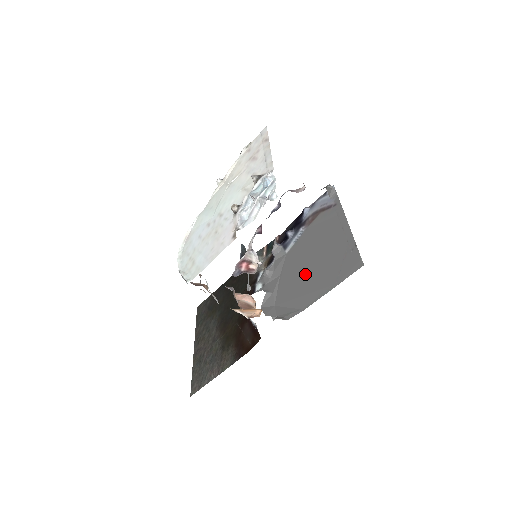
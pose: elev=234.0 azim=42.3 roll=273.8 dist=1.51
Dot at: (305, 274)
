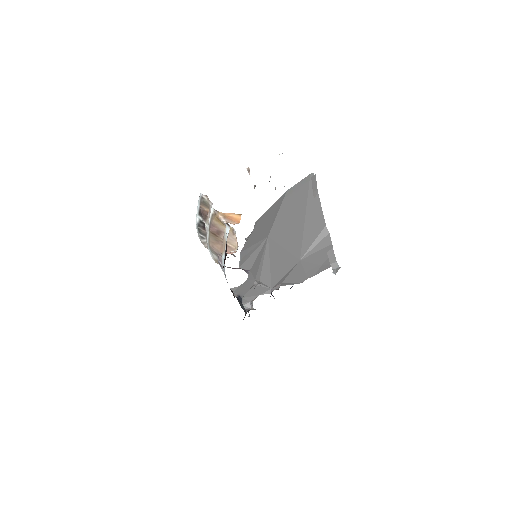
Dot at: occluded
